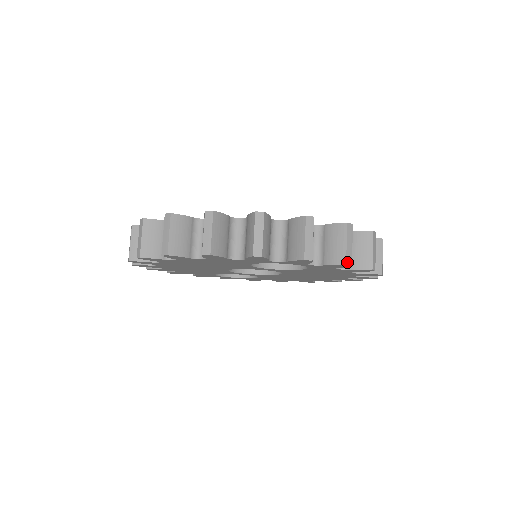
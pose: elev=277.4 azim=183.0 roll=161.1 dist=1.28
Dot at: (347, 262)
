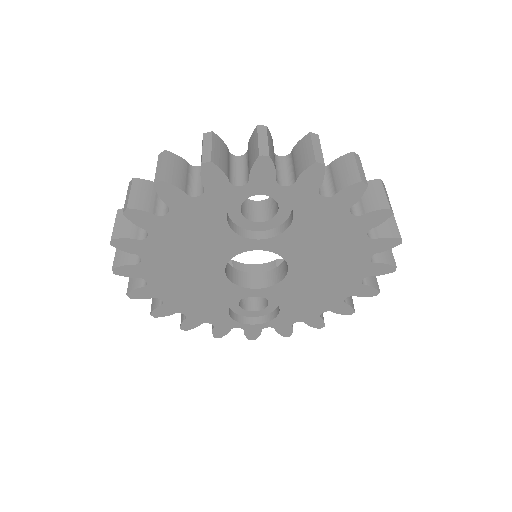
Dot at: (317, 160)
